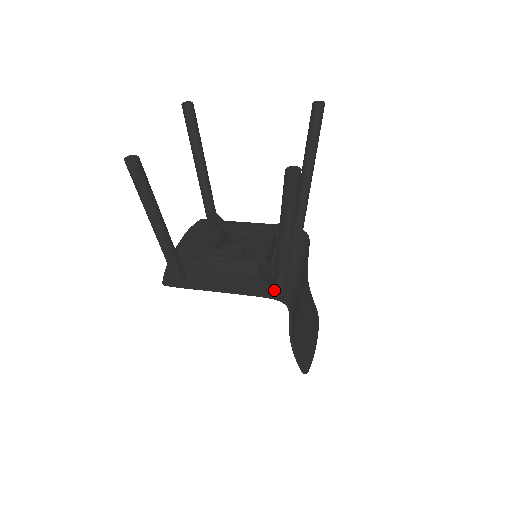
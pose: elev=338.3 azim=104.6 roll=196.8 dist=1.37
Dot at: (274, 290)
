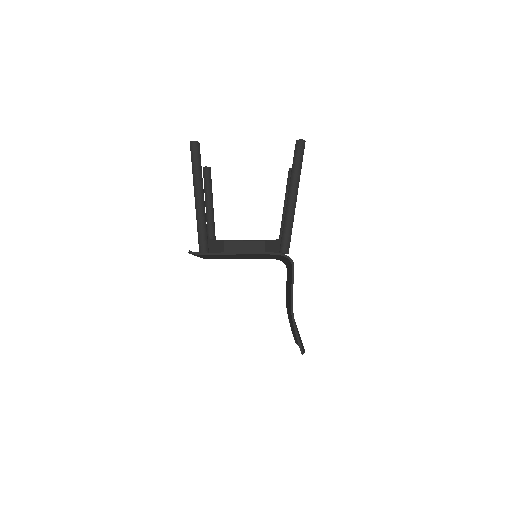
Dot at: (281, 248)
